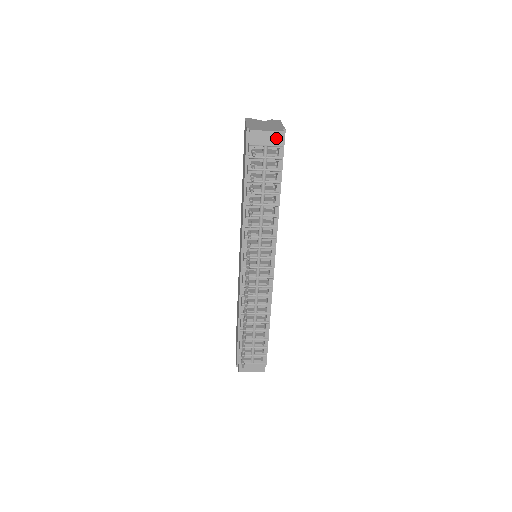
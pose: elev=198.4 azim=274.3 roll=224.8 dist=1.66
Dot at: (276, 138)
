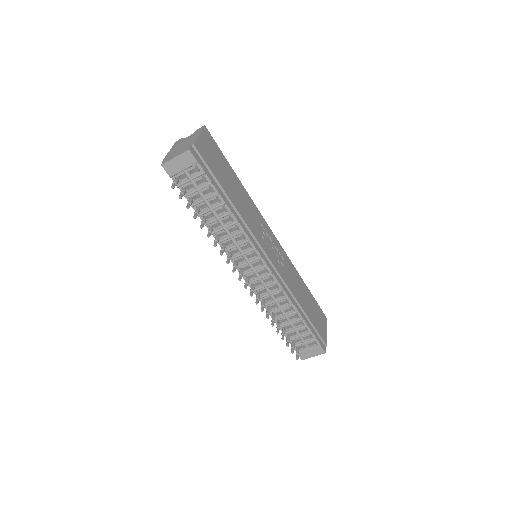
Dot at: (187, 159)
